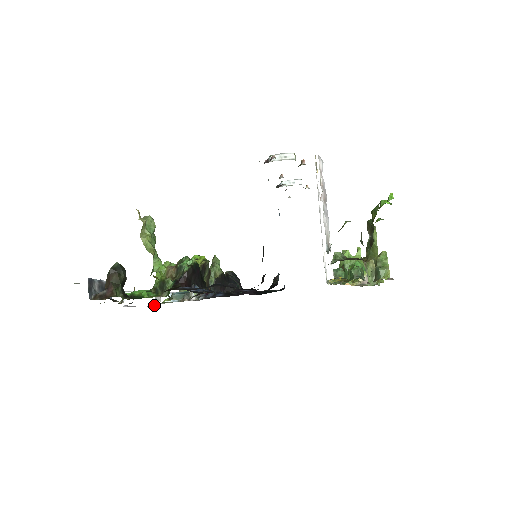
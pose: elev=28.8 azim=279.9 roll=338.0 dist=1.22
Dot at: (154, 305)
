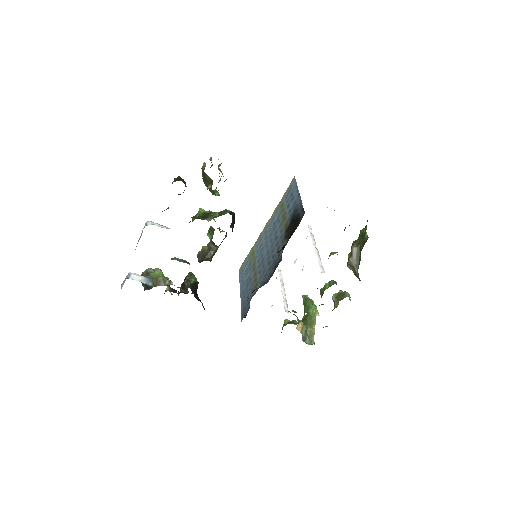
Dot at: occluded
